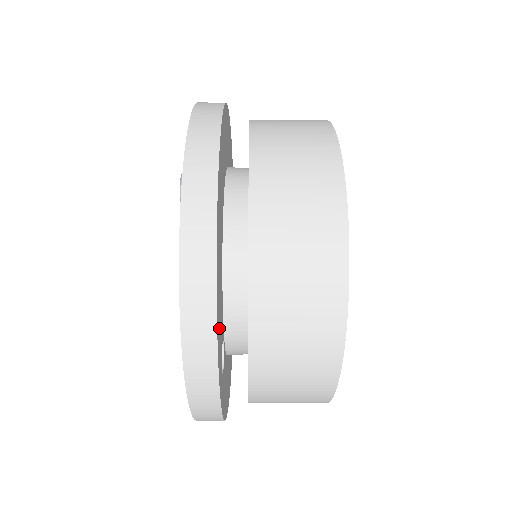
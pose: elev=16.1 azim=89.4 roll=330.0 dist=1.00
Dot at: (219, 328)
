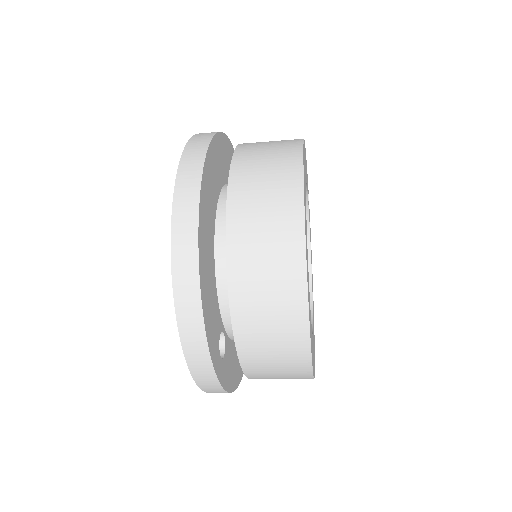
Dot at: (211, 326)
